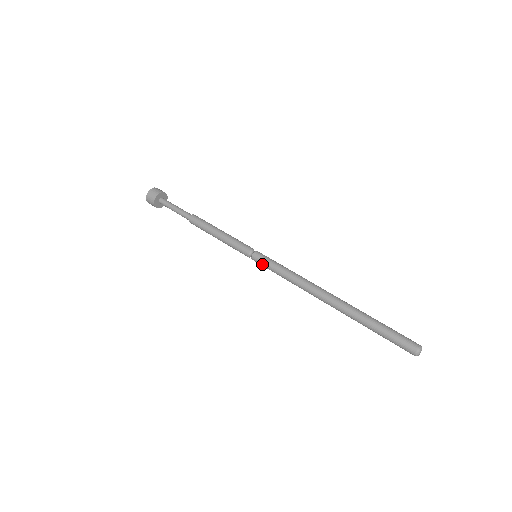
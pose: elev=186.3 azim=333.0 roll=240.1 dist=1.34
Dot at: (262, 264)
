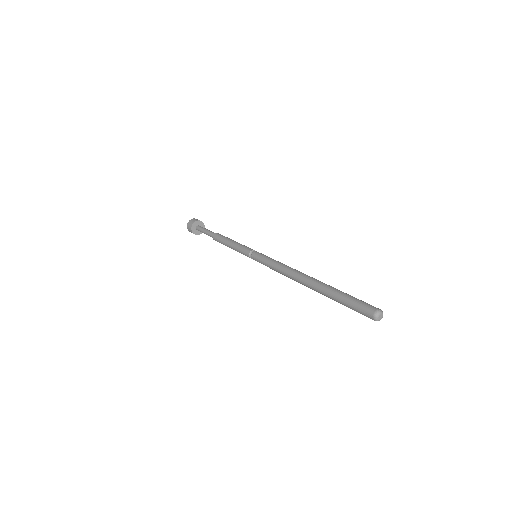
Dot at: (258, 261)
